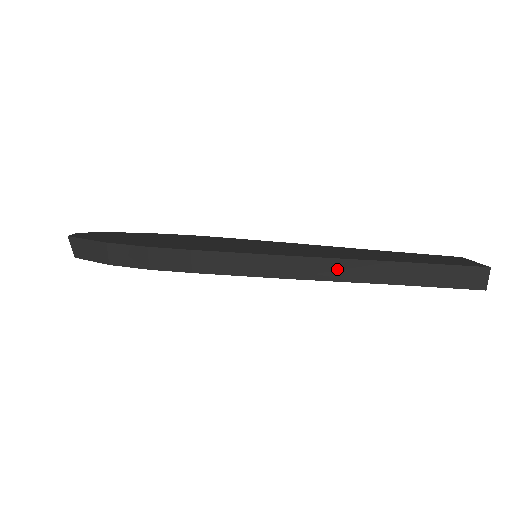
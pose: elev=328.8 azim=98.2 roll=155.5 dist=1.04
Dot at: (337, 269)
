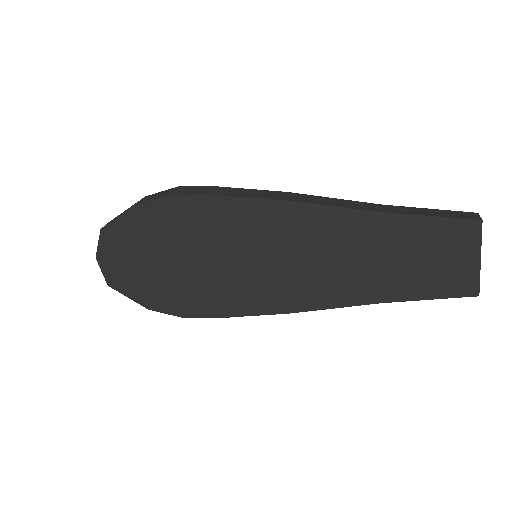
Dot at: (330, 202)
